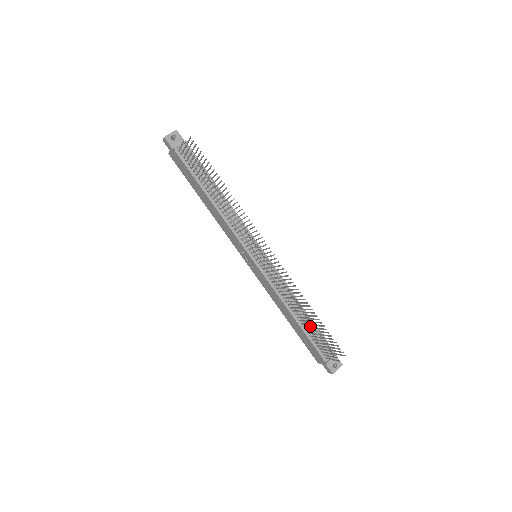
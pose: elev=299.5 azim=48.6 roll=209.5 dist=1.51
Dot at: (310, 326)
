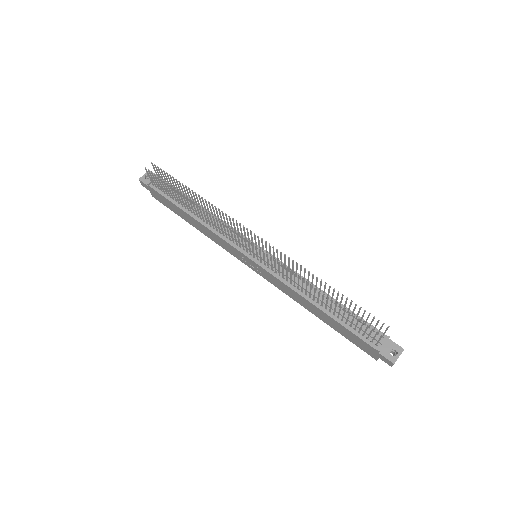
Dot at: (340, 311)
